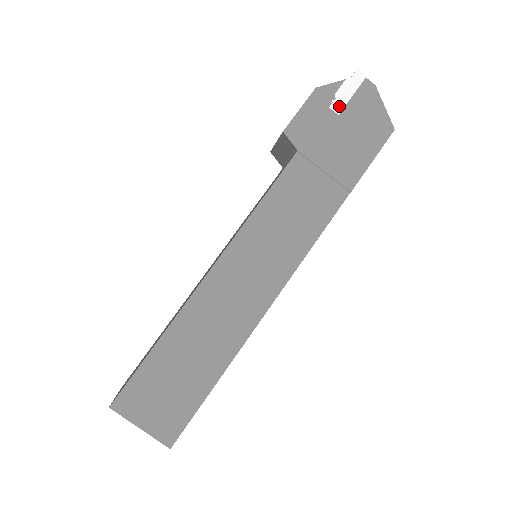
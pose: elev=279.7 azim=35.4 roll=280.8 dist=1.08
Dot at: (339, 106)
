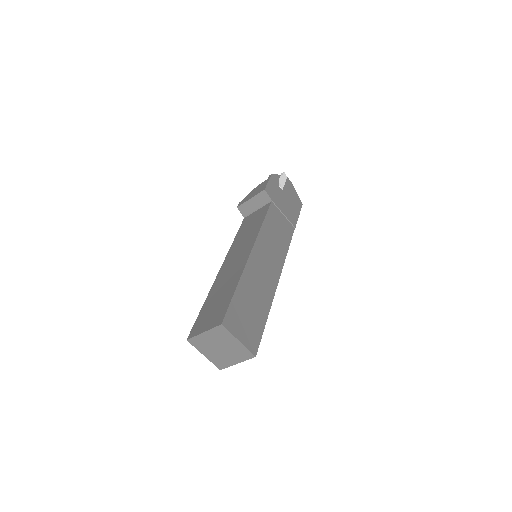
Dot at: (282, 186)
